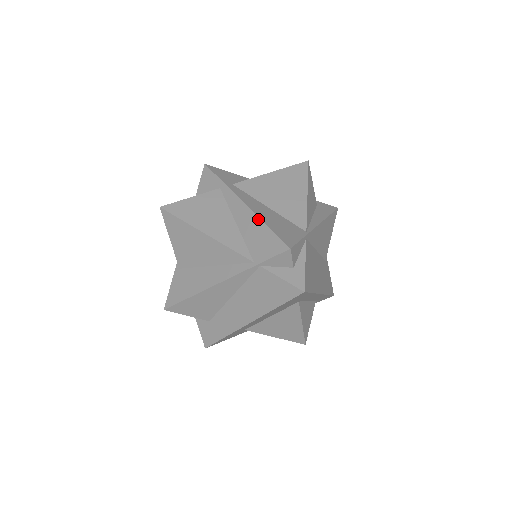
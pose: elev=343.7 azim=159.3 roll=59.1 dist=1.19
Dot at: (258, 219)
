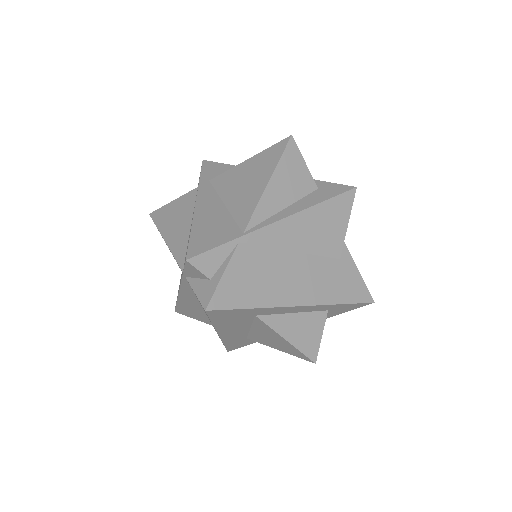
Dot at: occluded
